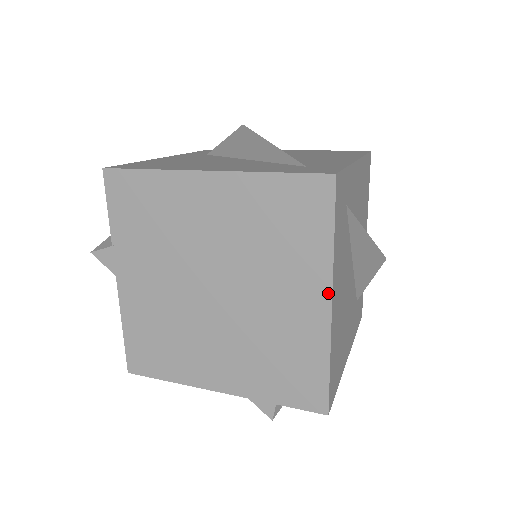
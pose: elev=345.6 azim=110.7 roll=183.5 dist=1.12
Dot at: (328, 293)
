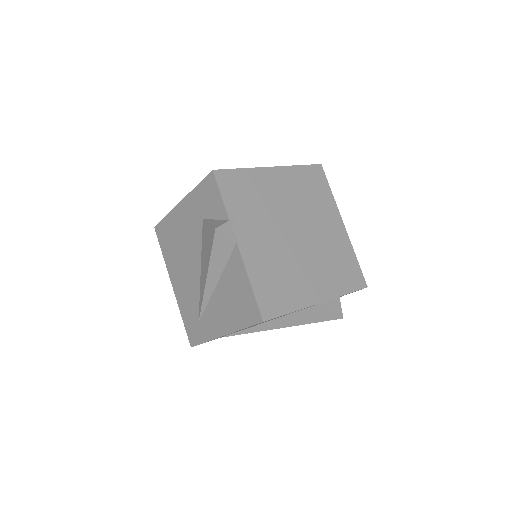
Dot at: (340, 218)
